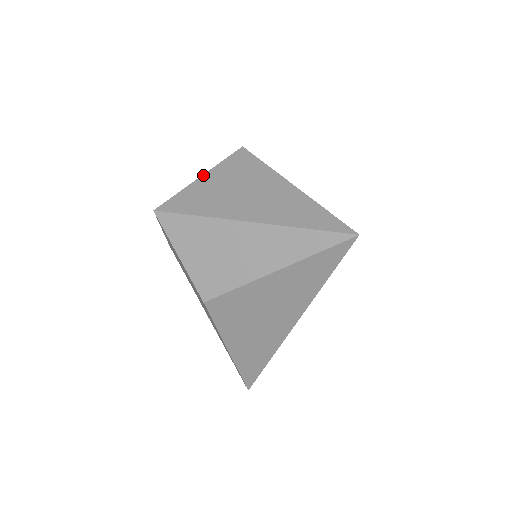
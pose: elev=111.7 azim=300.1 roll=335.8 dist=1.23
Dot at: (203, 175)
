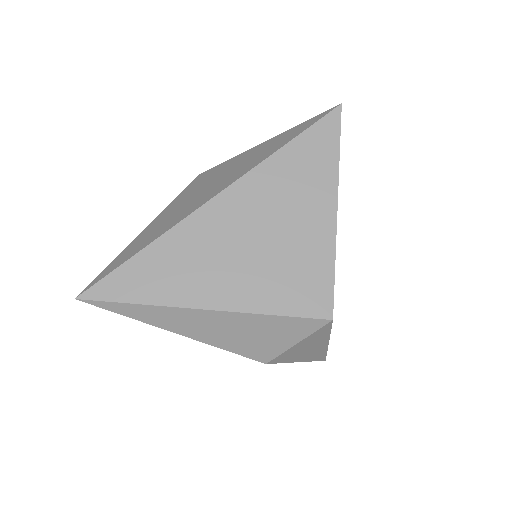
Dot at: occluded
